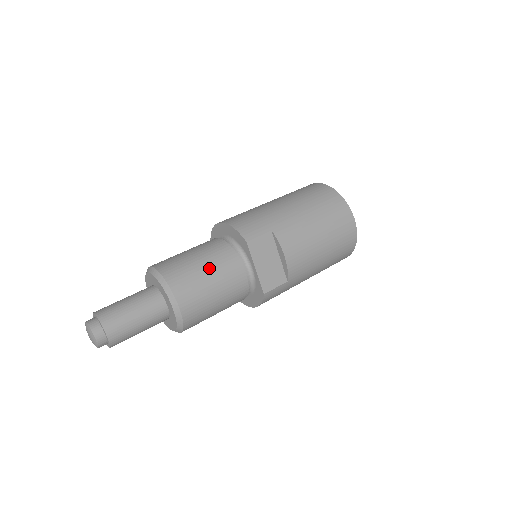
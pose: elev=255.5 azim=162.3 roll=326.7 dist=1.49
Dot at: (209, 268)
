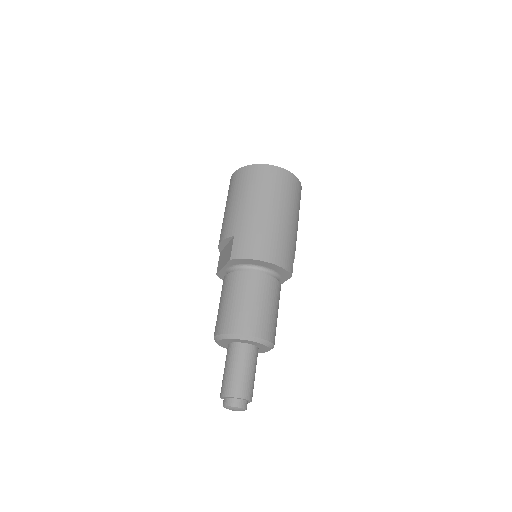
Dot at: occluded
